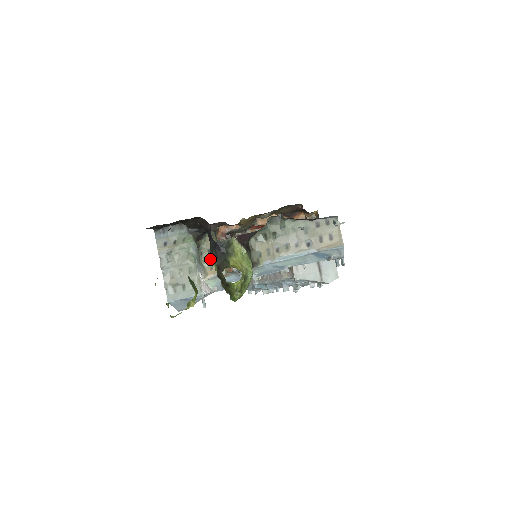
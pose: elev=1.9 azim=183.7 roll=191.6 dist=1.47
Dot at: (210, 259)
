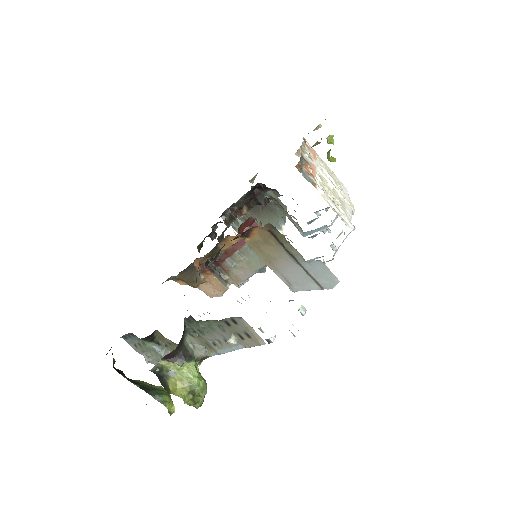
Dot at: occluded
